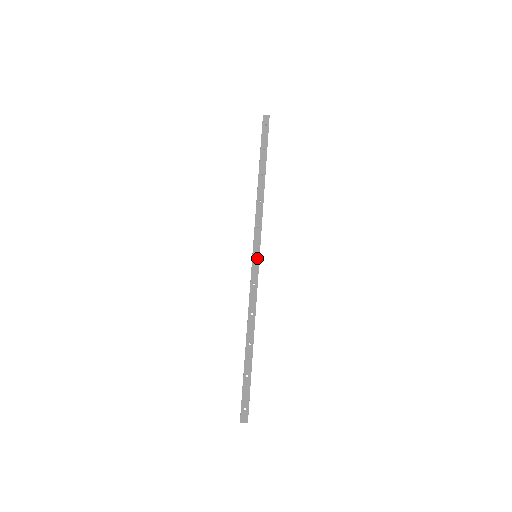
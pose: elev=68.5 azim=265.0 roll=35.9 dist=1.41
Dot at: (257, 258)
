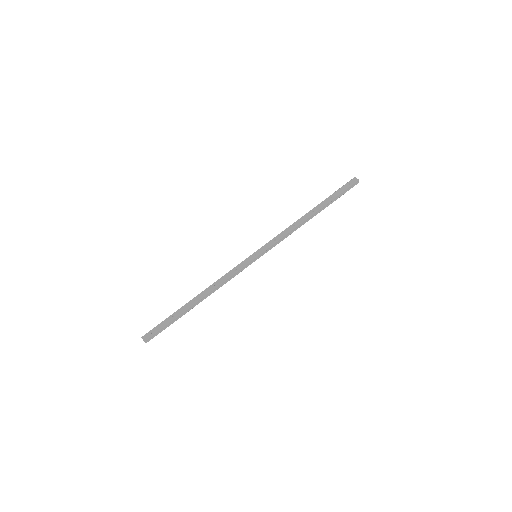
Dot at: (254, 257)
